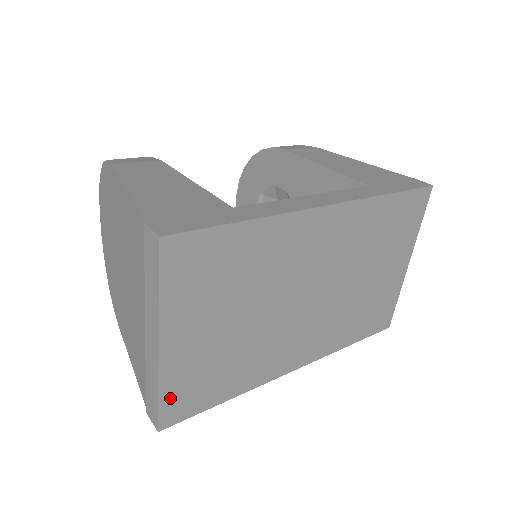
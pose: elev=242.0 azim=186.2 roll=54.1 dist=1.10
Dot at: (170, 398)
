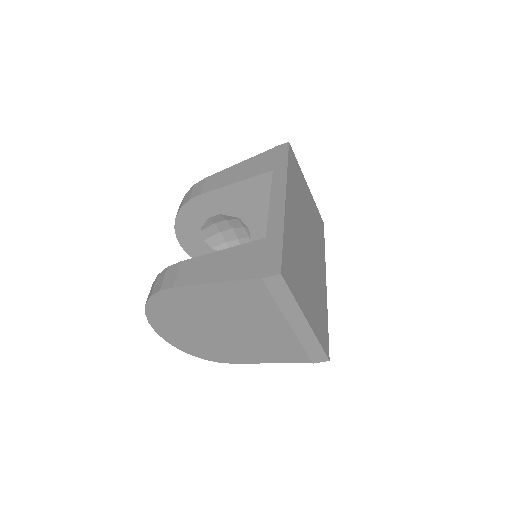
Dot at: (322, 341)
